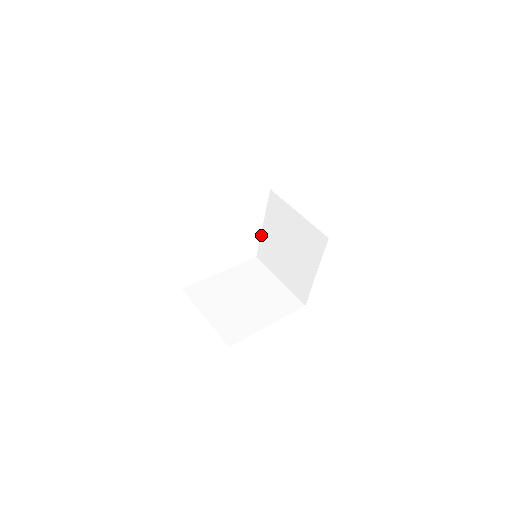
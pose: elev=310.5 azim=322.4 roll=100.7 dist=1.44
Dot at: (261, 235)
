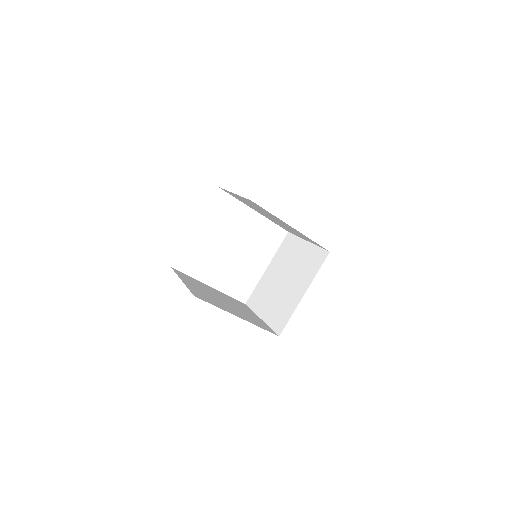
Dot at: (261, 278)
